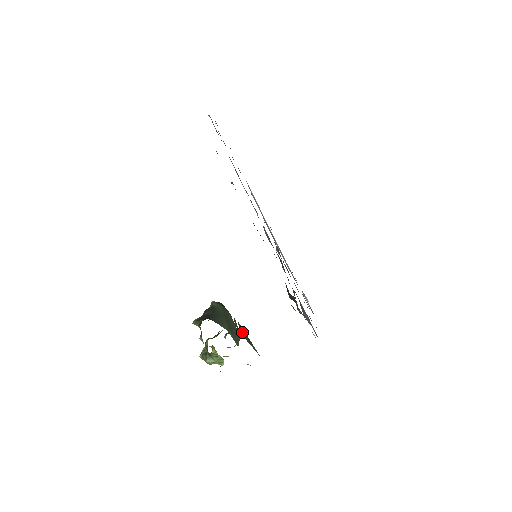
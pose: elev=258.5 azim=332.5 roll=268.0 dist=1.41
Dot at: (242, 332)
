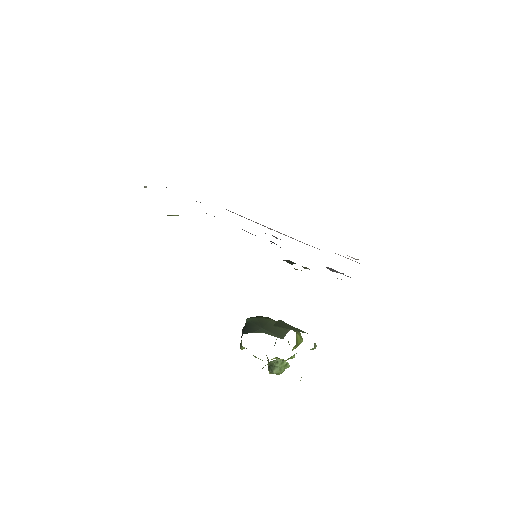
Dot at: (280, 325)
